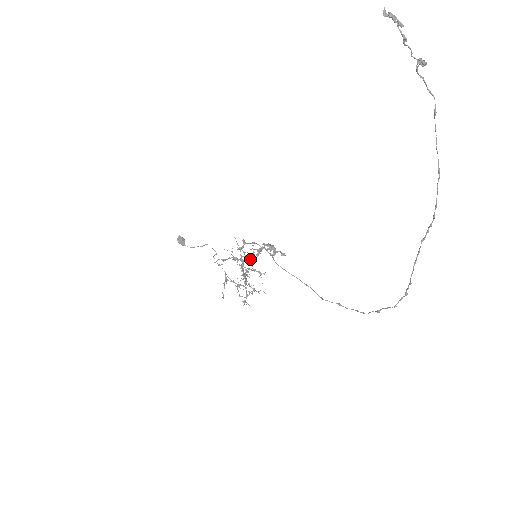
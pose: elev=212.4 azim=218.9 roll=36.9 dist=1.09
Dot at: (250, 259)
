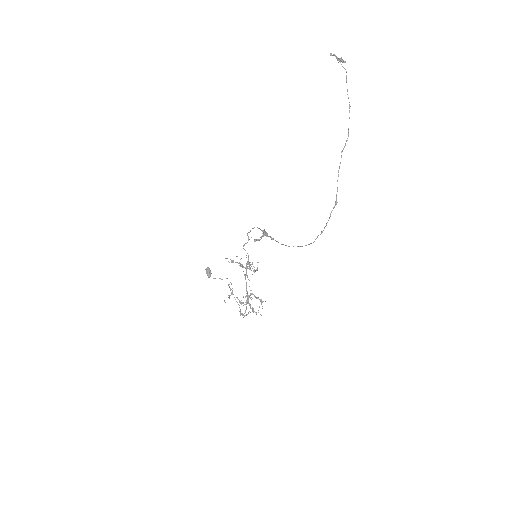
Dot at: occluded
